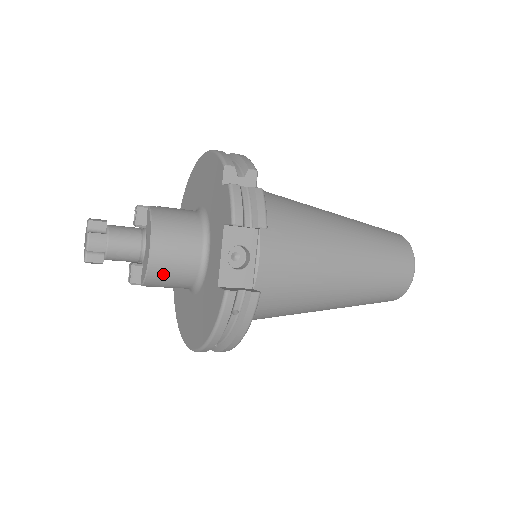
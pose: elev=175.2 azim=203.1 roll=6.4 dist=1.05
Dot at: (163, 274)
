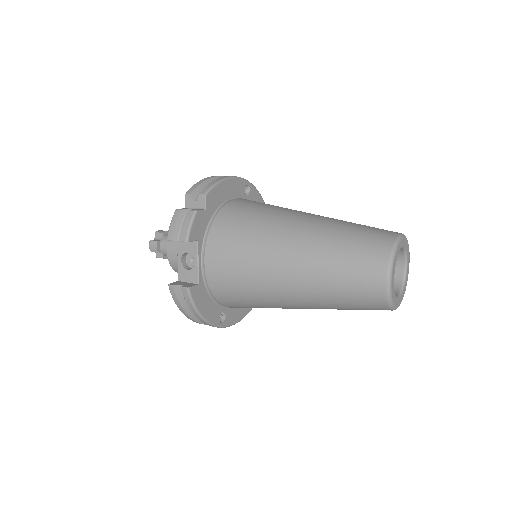
Dot at: occluded
